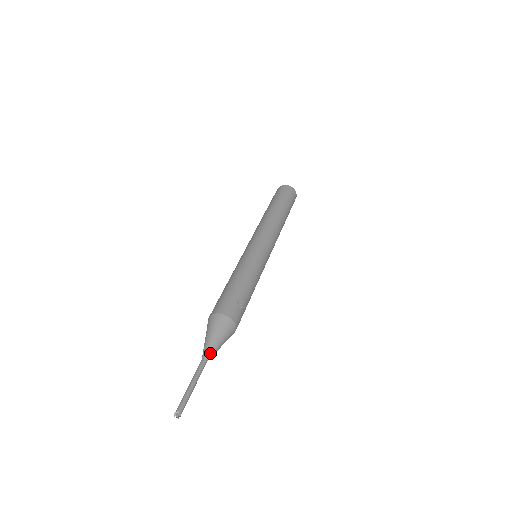
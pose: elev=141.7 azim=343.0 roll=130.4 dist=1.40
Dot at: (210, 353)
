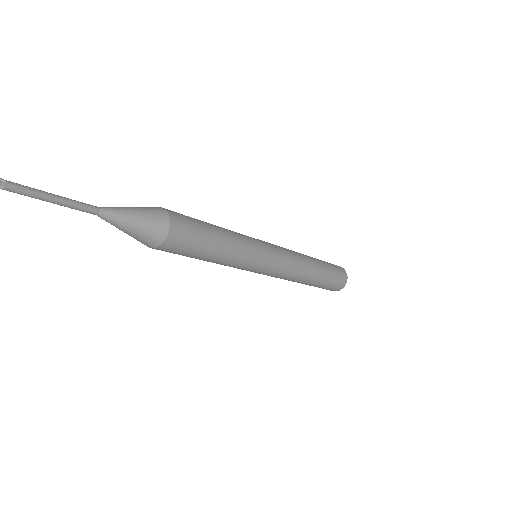
Dot at: (109, 207)
